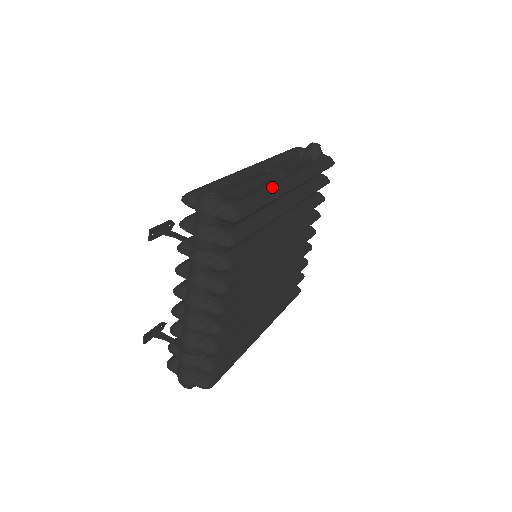
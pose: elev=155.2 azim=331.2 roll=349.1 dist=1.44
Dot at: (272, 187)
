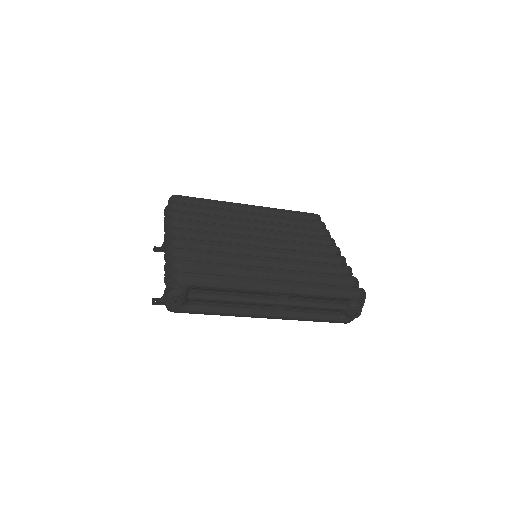
Dot at: occluded
